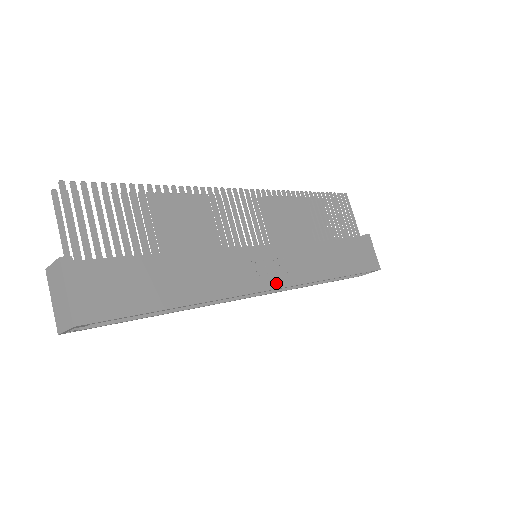
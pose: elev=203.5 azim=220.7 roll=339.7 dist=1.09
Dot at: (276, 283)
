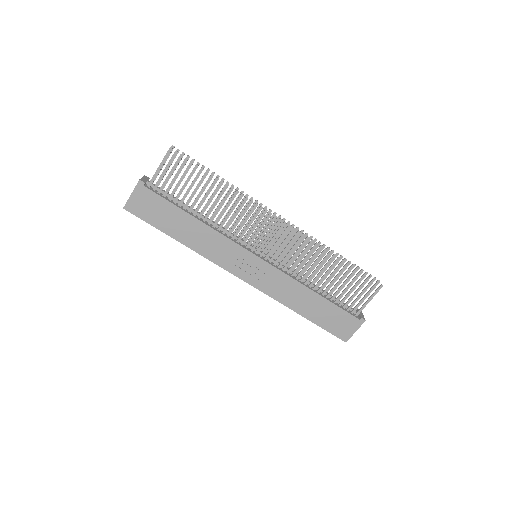
Dot at: (245, 277)
